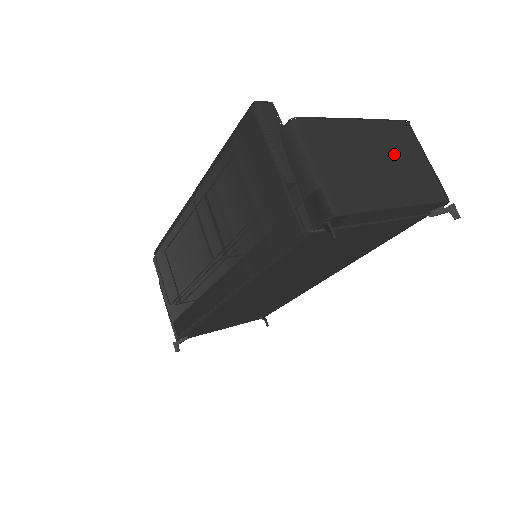
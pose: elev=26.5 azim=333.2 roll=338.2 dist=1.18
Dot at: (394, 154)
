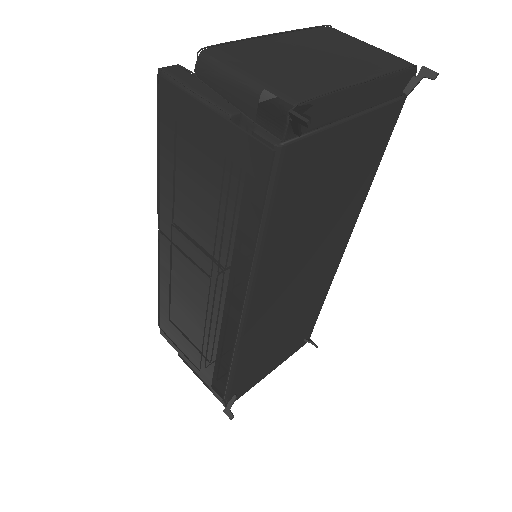
Dot at: (330, 48)
